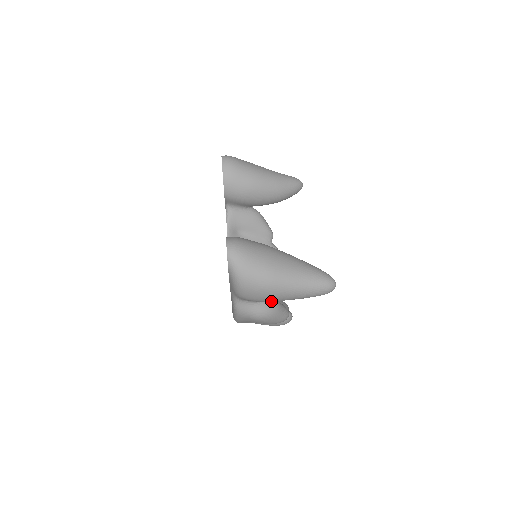
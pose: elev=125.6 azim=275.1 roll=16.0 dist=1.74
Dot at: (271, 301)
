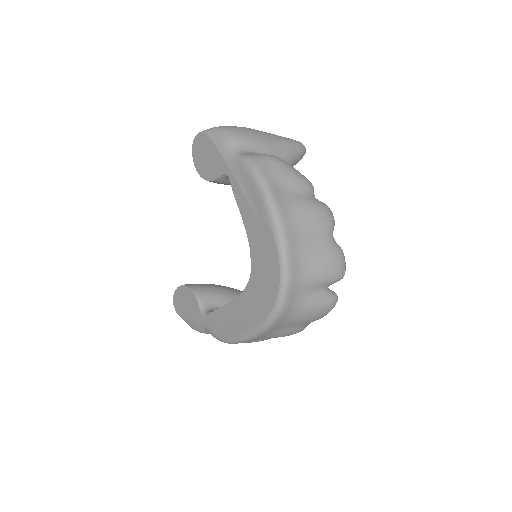
Dot at: (263, 140)
